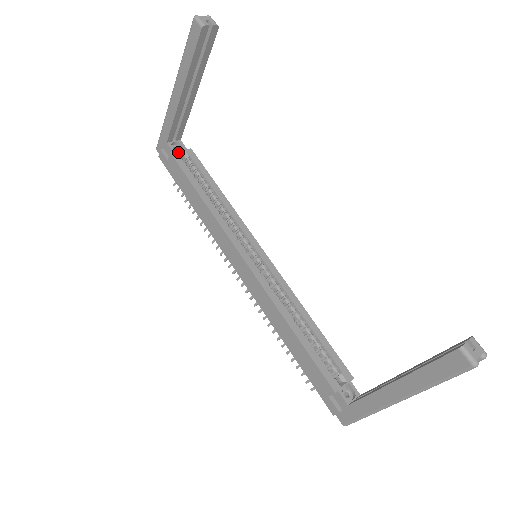
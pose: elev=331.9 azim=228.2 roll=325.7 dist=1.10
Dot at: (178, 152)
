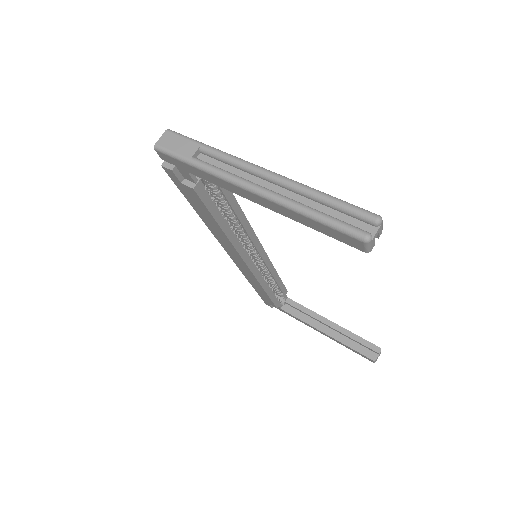
Dot at: (201, 179)
